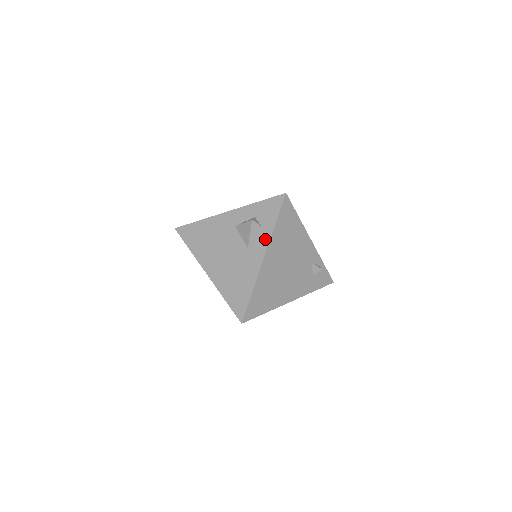
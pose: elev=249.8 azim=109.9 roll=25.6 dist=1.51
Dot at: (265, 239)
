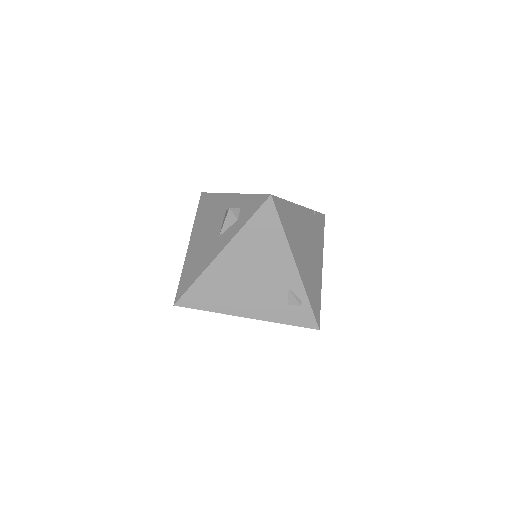
Dot at: (231, 234)
